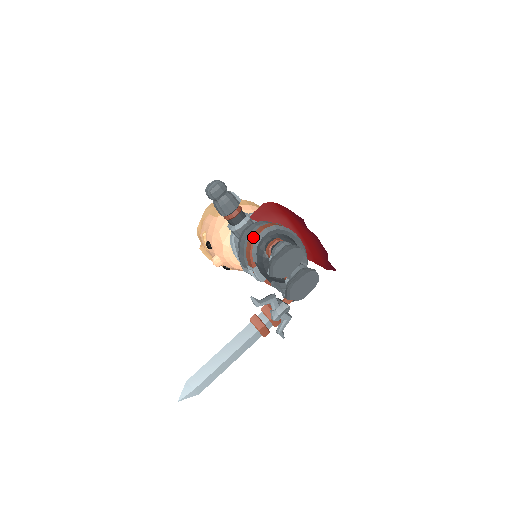
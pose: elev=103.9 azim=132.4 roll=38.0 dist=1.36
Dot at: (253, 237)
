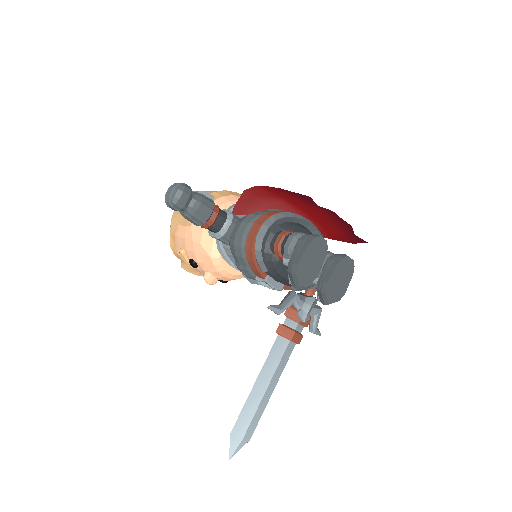
Dot at: (250, 241)
